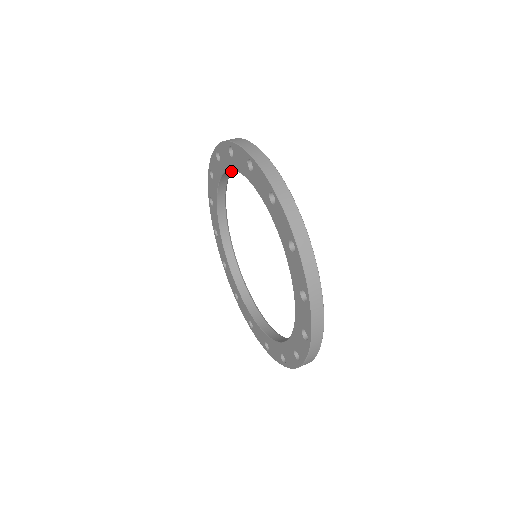
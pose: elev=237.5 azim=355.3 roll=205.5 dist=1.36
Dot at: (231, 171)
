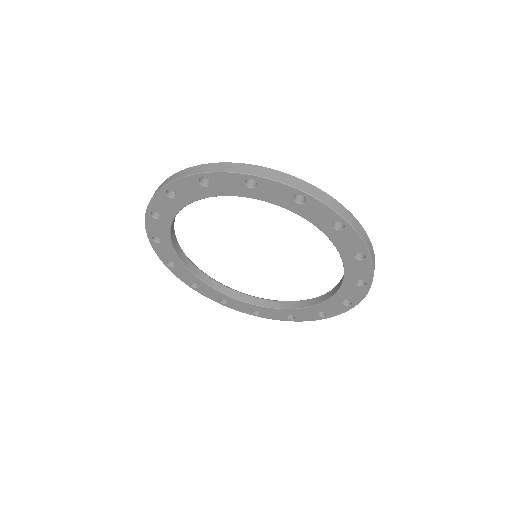
Dot at: occluded
